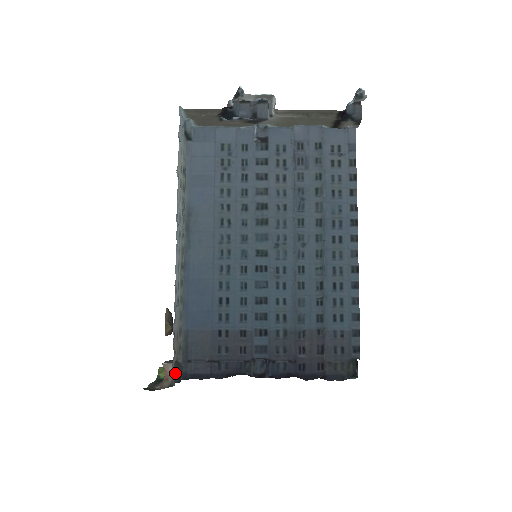
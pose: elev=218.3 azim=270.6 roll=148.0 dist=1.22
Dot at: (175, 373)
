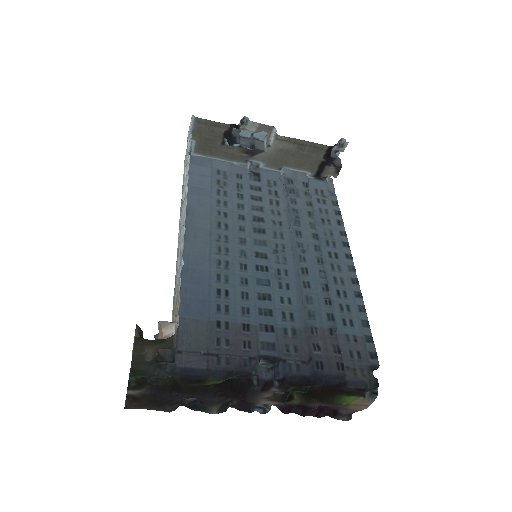
Dot at: (167, 350)
